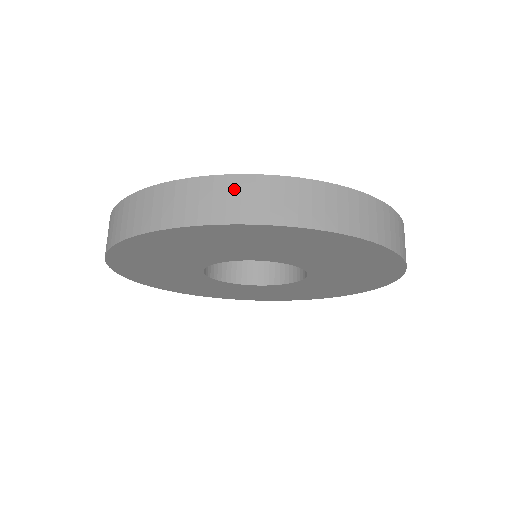
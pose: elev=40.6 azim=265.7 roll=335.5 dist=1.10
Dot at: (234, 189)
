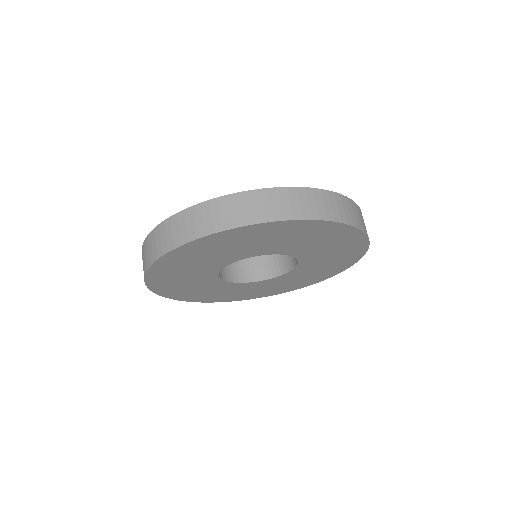
Dot at: (206, 211)
